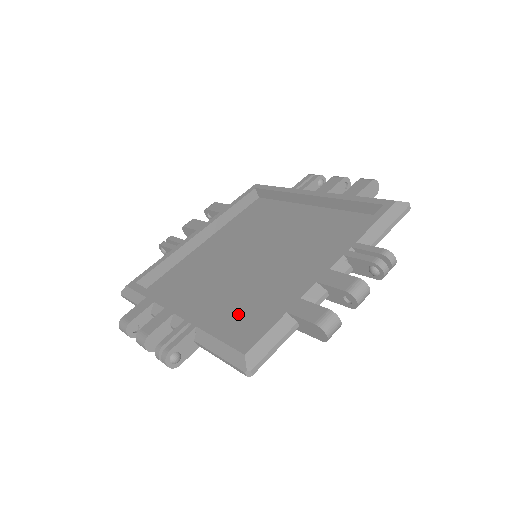
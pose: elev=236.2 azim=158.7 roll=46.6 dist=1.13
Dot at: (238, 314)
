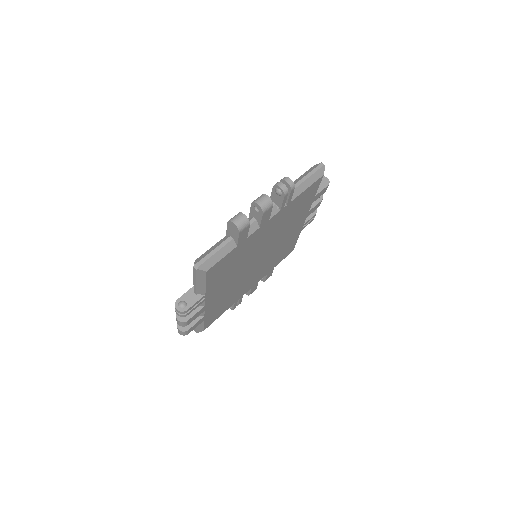
Dot at: occluded
